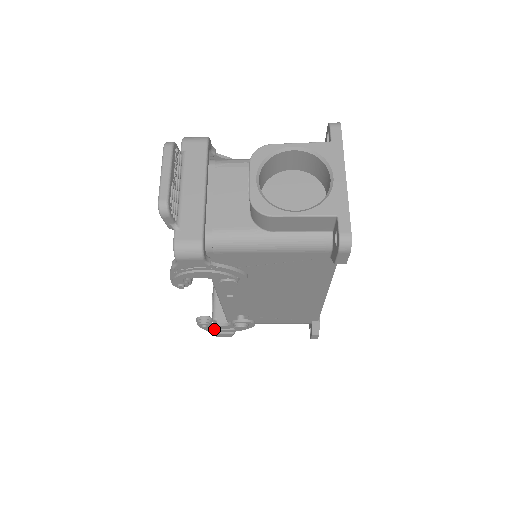
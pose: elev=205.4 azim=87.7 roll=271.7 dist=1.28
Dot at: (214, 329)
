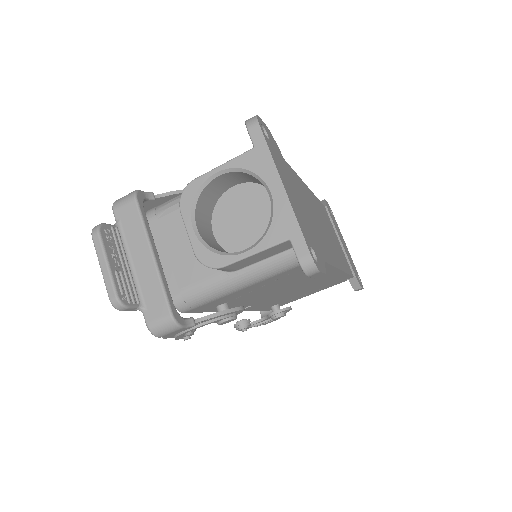
Dot at: (256, 325)
